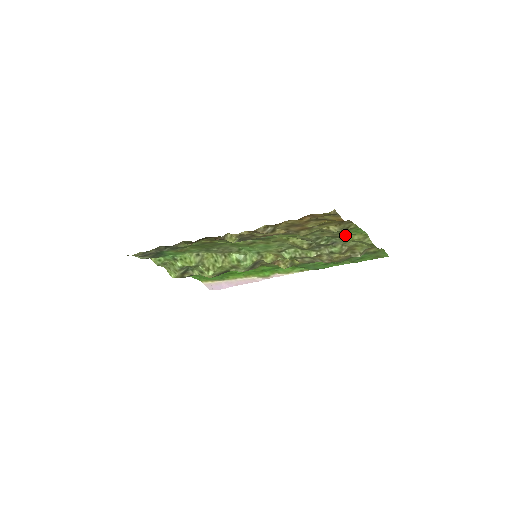
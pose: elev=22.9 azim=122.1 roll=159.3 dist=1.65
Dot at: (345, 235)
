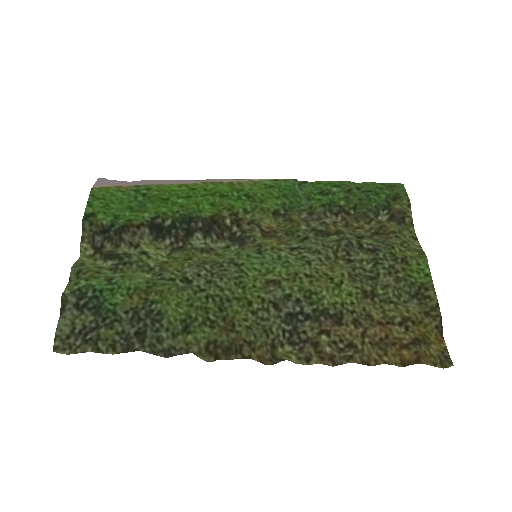
Dot at: (404, 267)
